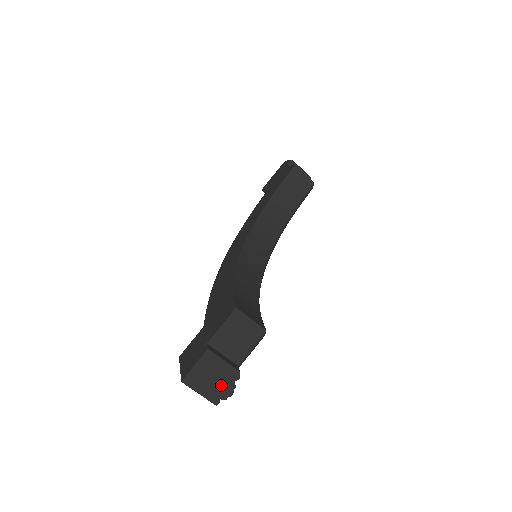
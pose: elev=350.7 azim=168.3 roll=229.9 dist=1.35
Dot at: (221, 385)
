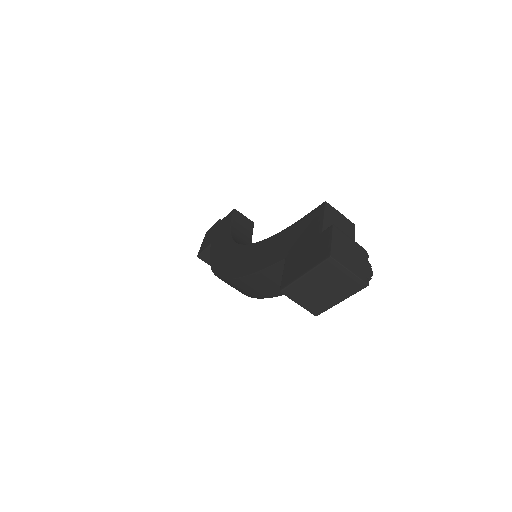
Dot at: (360, 262)
